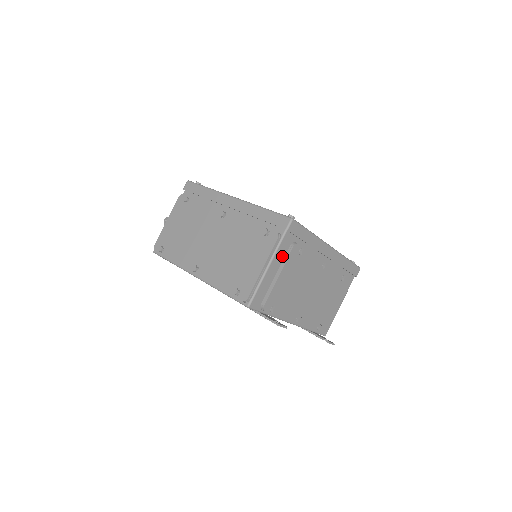
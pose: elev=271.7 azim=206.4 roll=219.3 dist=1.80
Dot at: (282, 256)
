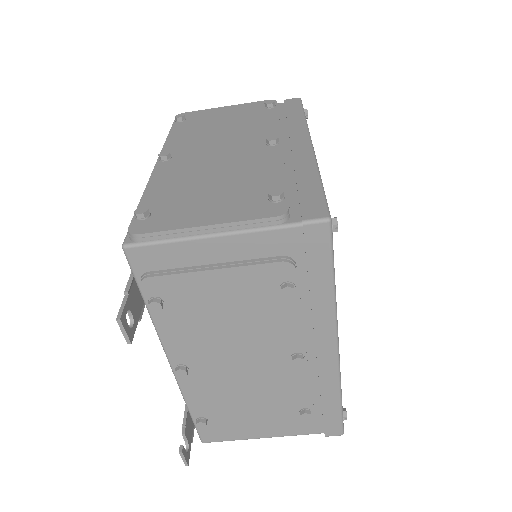
Dot at: (253, 252)
